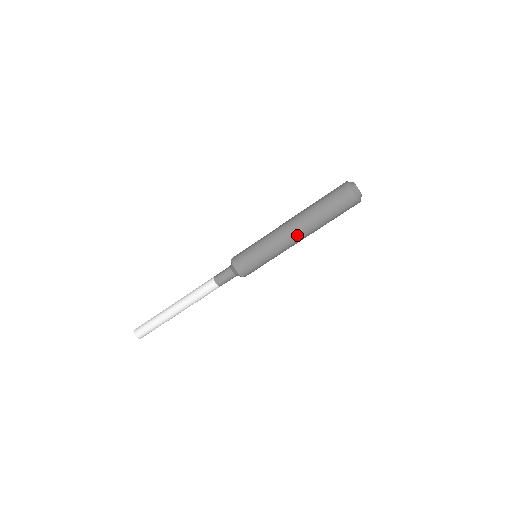
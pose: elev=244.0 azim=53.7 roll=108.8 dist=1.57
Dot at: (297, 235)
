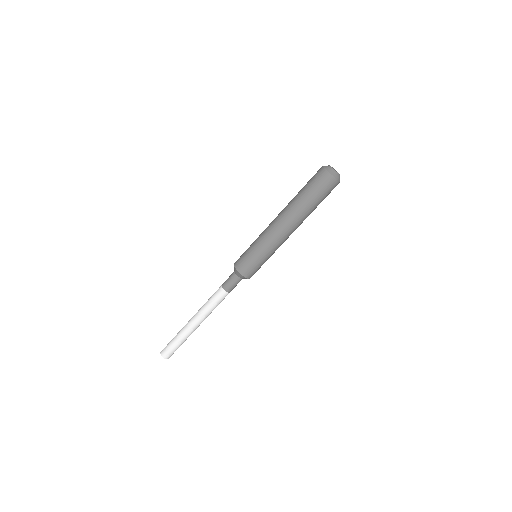
Dot at: (288, 227)
